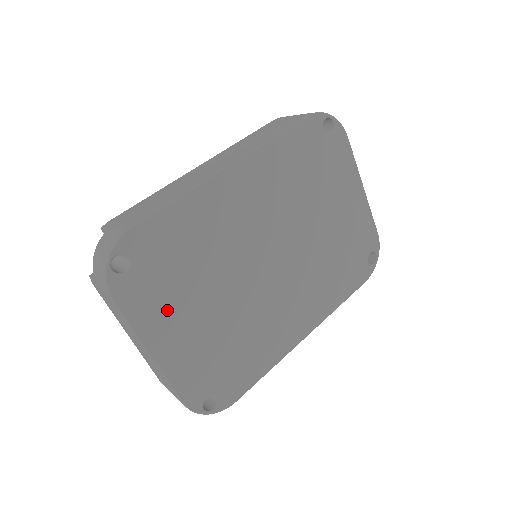
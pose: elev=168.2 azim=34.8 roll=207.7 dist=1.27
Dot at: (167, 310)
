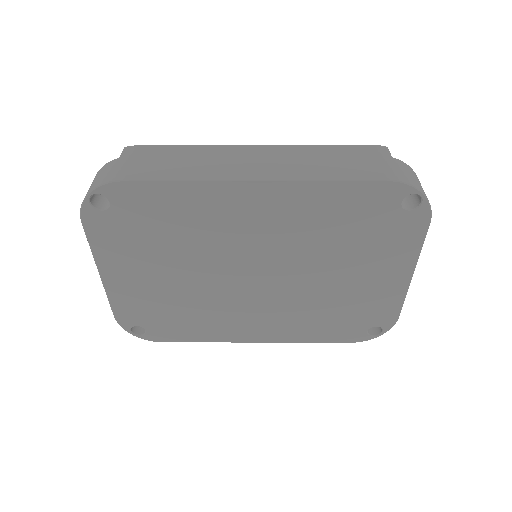
Dot at: (129, 255)
